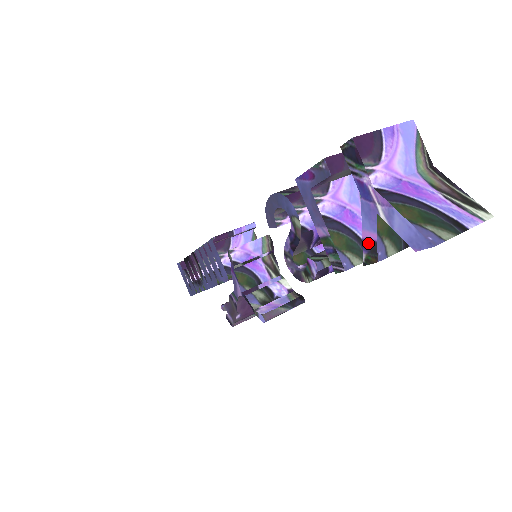
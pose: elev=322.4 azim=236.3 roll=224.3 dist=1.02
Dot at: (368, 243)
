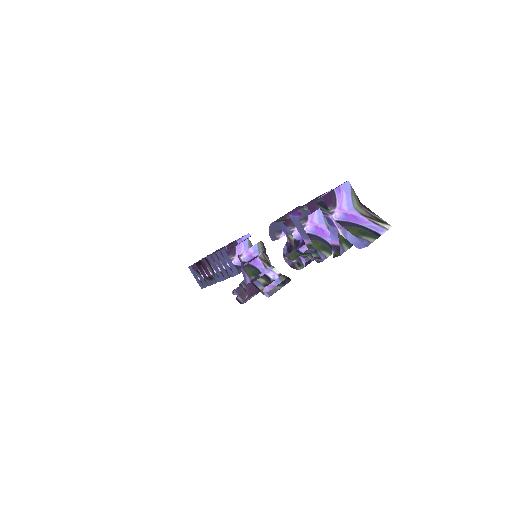
Dot at: (335, 246)
